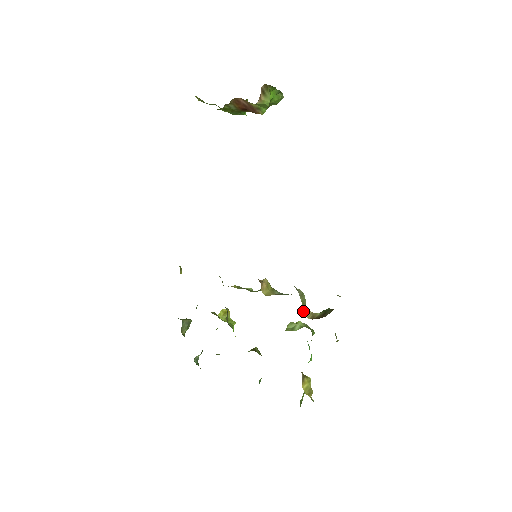
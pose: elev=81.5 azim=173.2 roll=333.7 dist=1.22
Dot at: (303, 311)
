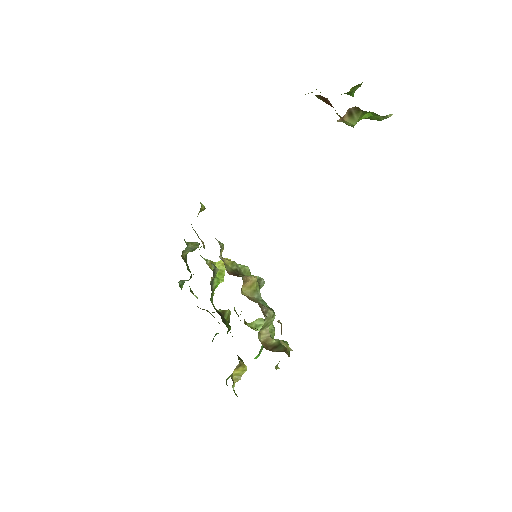
Dot at: (261, 331)
